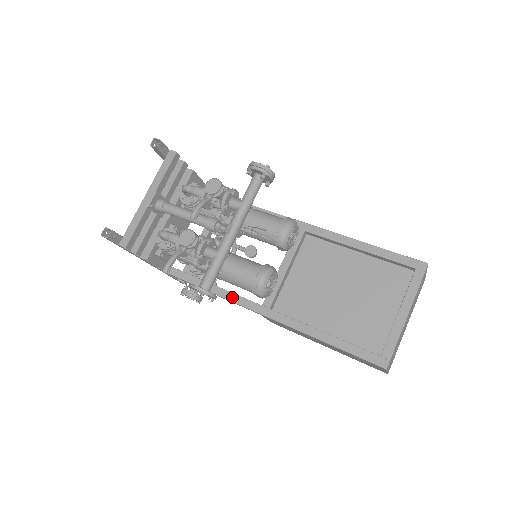
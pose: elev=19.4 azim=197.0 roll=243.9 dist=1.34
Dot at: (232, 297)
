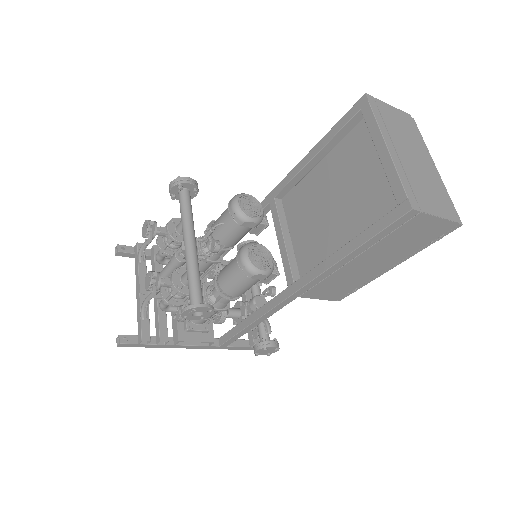
Dot at: (266, 308)
